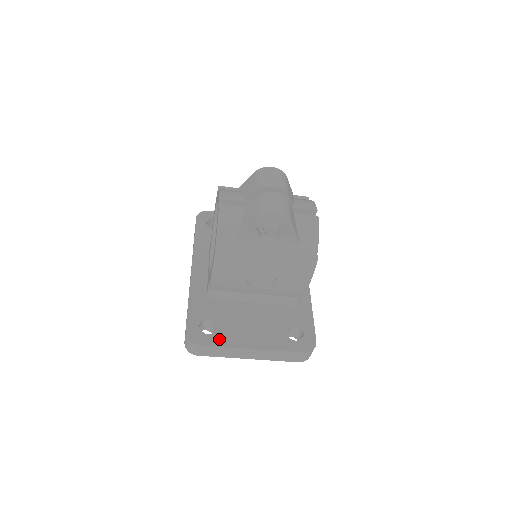
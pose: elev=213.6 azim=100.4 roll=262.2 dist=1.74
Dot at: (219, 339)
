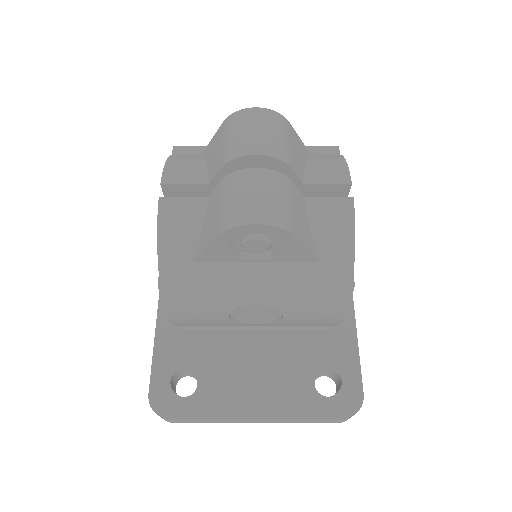
Dot at: (201, 405)
